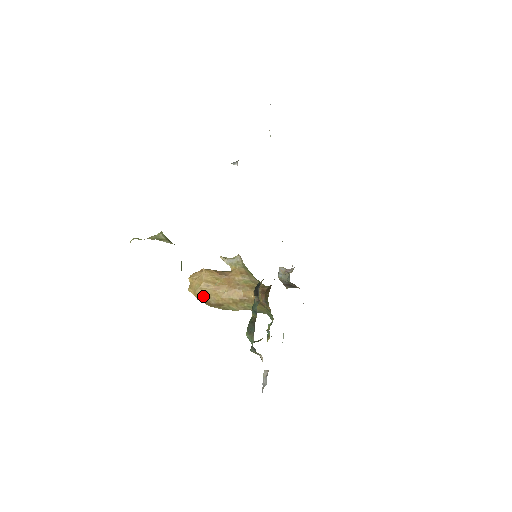
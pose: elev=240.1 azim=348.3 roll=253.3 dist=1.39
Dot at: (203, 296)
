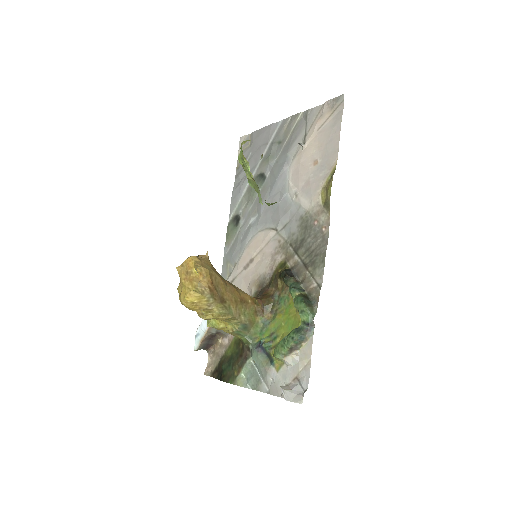
Dot at: (212, 281)
